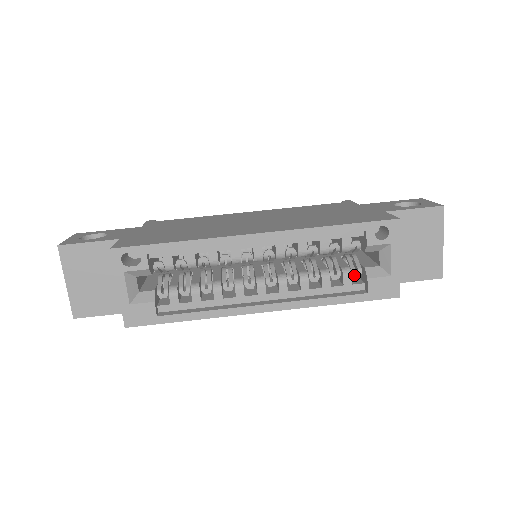
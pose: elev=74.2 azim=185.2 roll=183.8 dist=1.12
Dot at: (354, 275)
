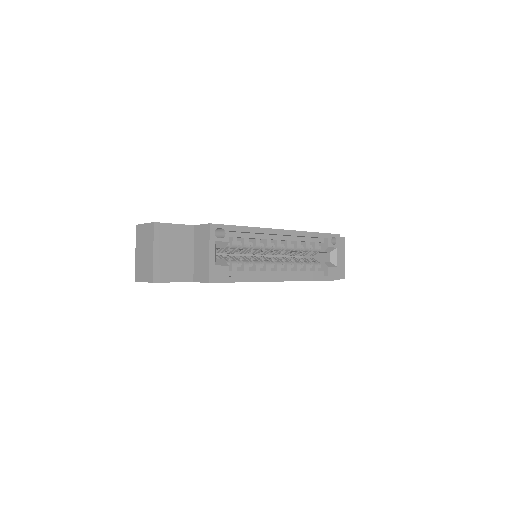
Dot at: (318, 266)
